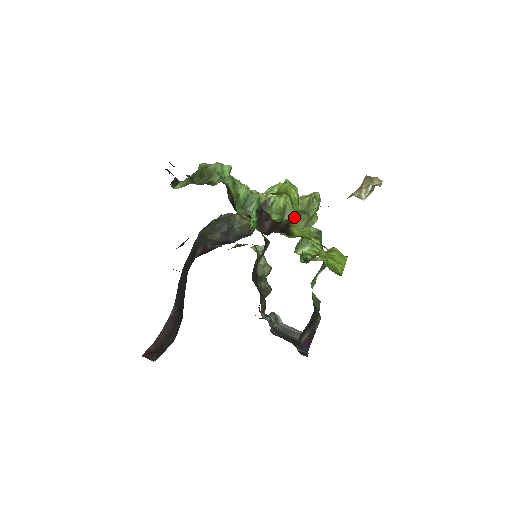
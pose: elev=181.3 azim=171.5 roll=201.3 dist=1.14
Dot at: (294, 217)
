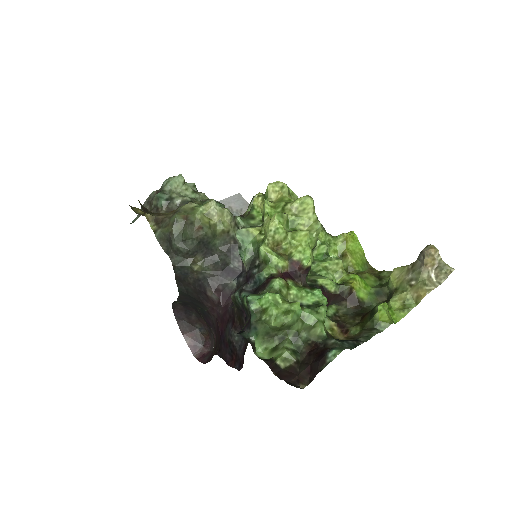
Dot at: occluded
